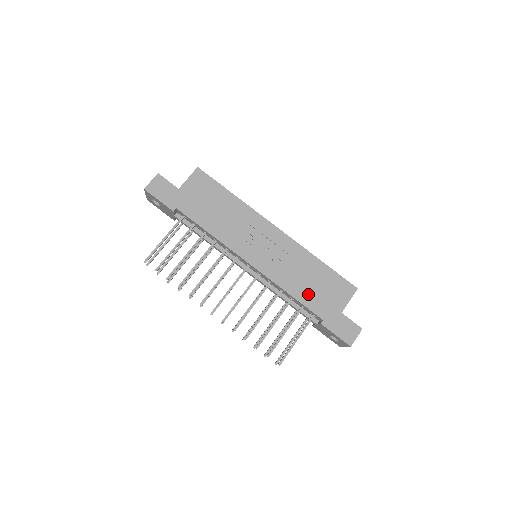
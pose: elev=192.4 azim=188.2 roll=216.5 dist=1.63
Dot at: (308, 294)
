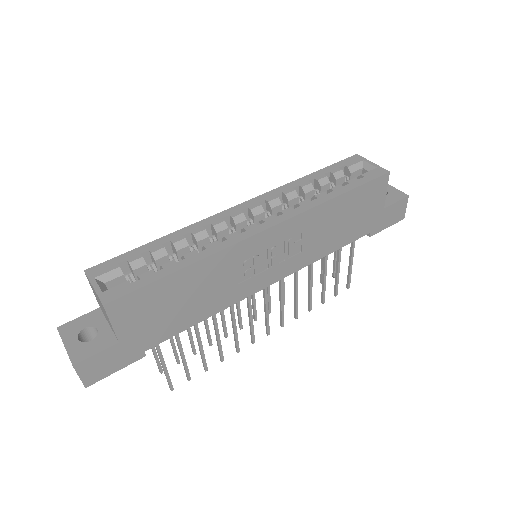
Dot at: (344, 234)
